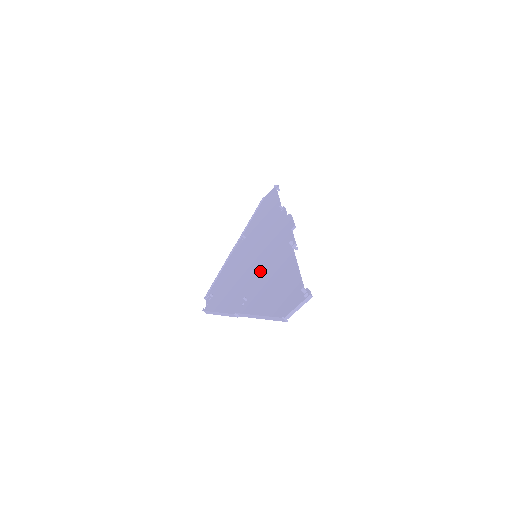
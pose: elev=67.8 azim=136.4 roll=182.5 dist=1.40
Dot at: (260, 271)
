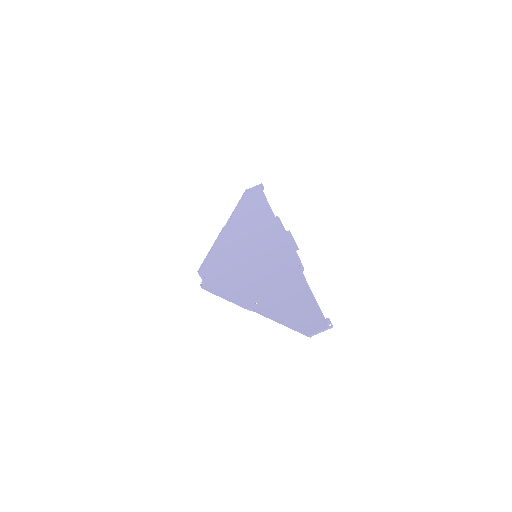
Dot at: (269, 277)
